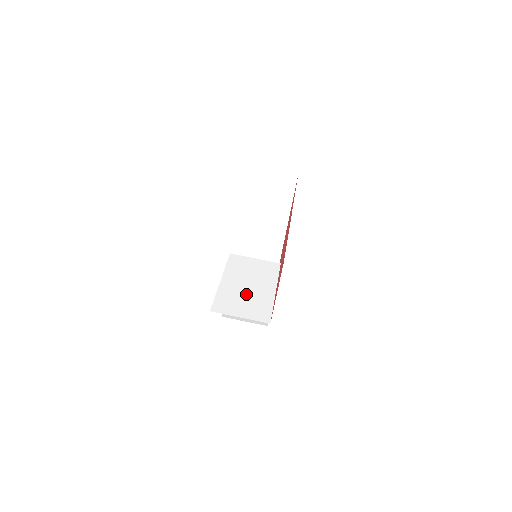
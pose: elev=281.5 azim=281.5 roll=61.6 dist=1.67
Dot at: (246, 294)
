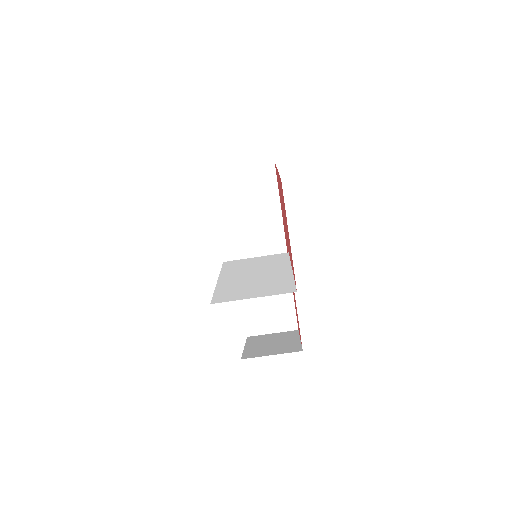
Dot at: (254, 281)
